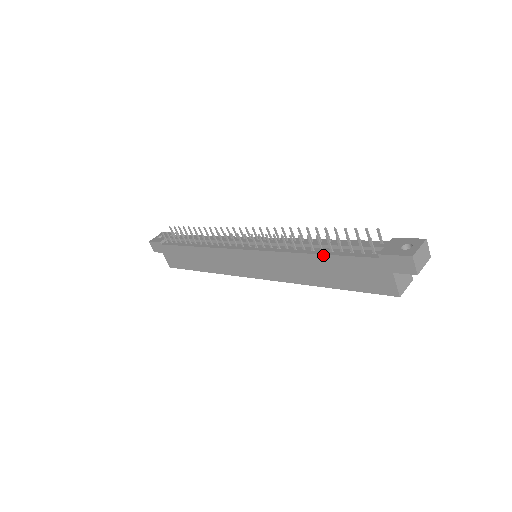
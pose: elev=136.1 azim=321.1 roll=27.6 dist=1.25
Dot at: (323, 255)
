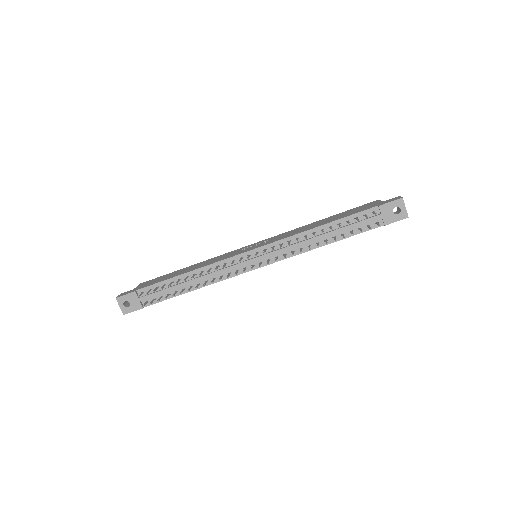
Dot at: occluded
